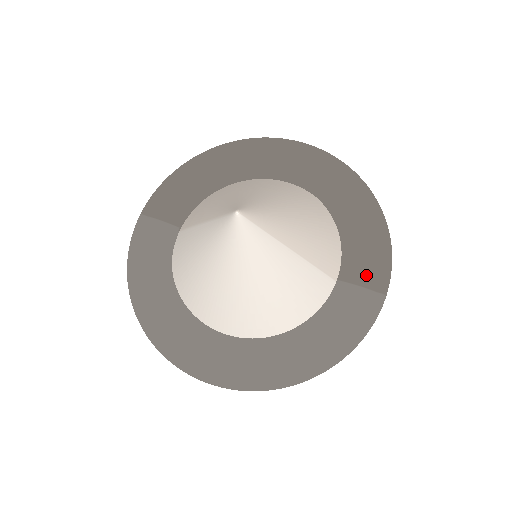
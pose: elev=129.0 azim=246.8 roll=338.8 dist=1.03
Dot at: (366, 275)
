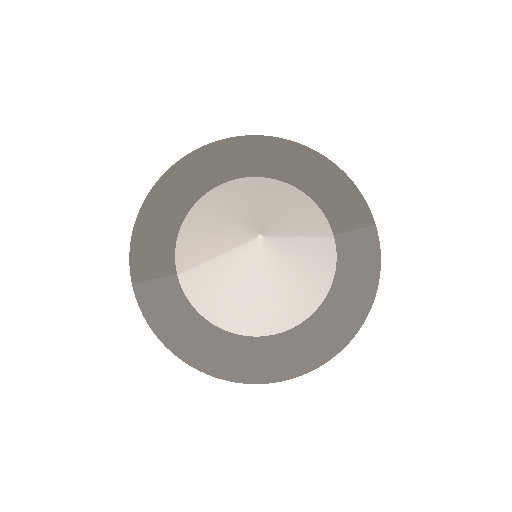
Dot at: (353, 219)
